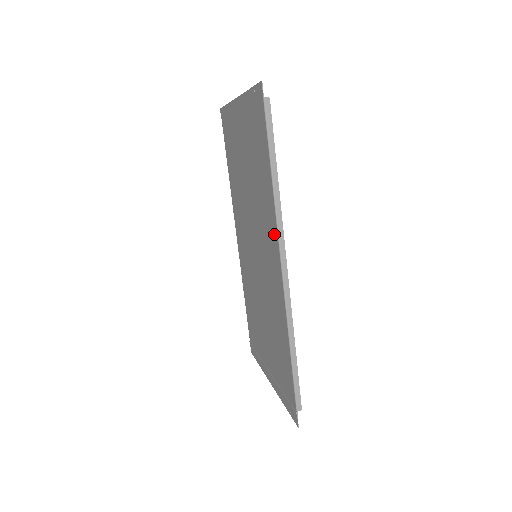
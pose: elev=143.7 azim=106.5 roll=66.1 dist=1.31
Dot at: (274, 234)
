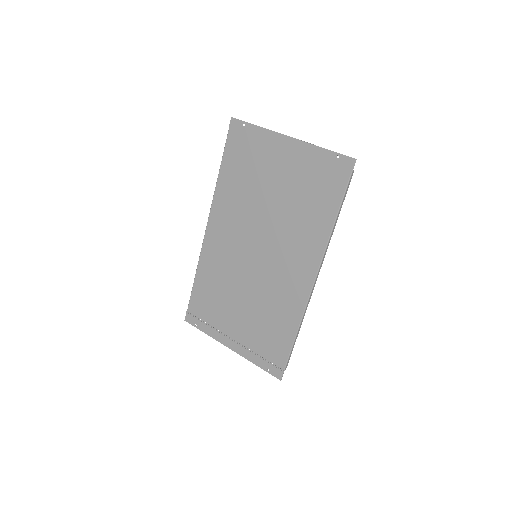
Dot at: (315, 256)
